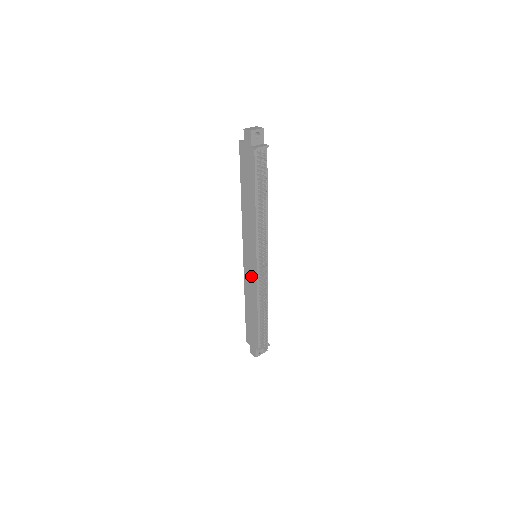
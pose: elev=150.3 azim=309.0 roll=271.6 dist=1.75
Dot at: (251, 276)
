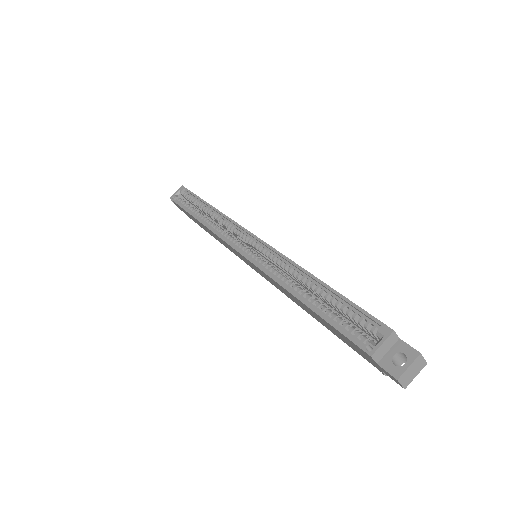
Dot at: (233, 251)
